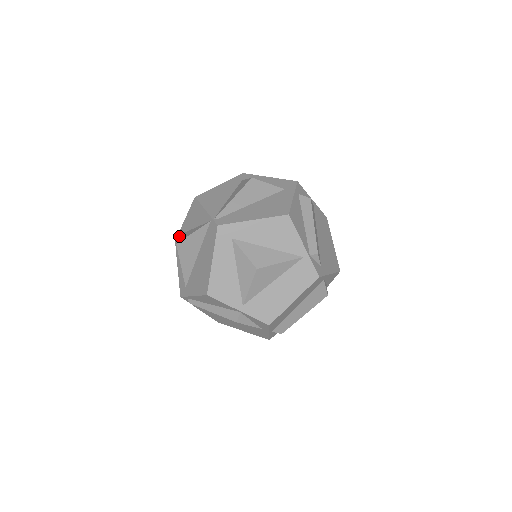
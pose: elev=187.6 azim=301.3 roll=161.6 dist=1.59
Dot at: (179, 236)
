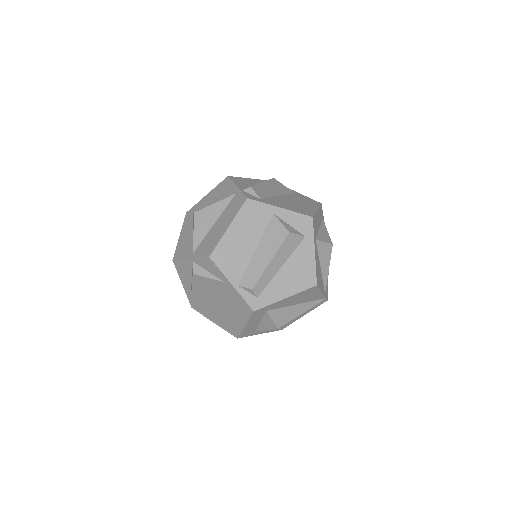
Dot at: occluded
